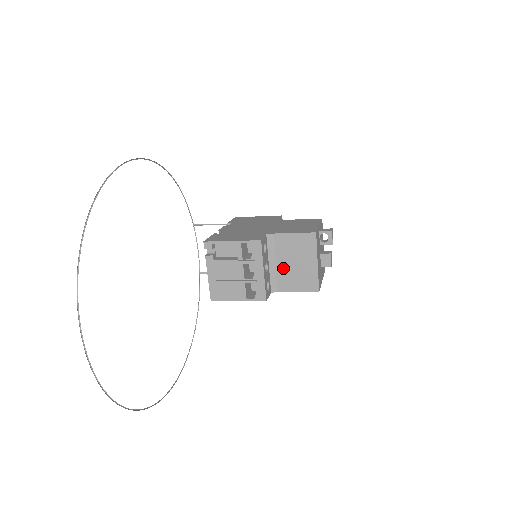
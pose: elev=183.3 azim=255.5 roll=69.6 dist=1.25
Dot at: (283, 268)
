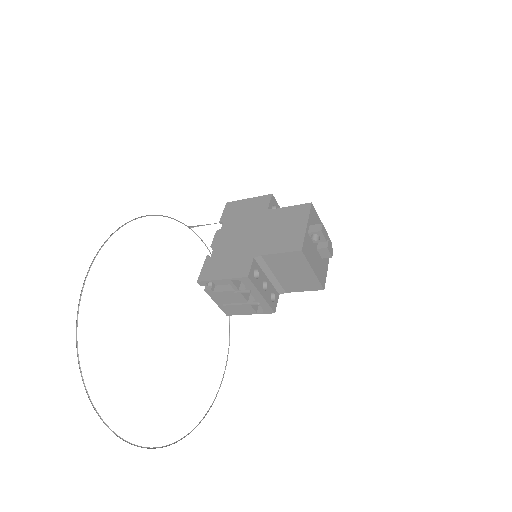
Dot at: (282, 277)
